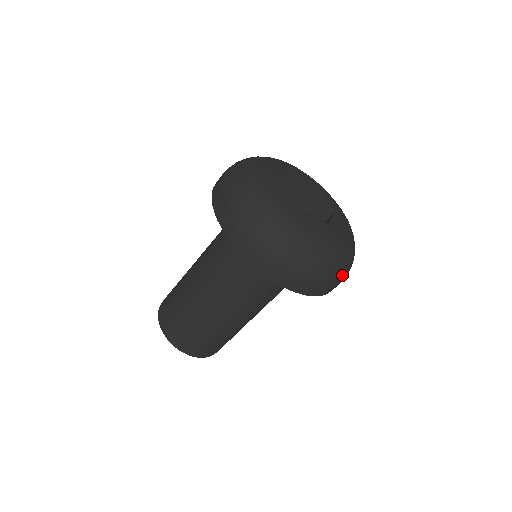
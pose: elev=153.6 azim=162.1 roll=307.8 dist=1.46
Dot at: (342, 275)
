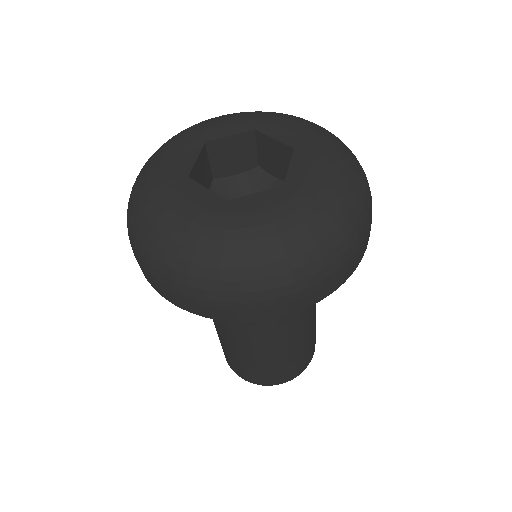
Dot at: (225, 290)
